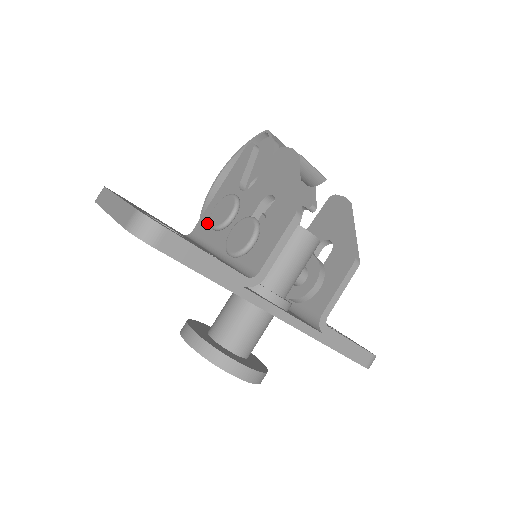
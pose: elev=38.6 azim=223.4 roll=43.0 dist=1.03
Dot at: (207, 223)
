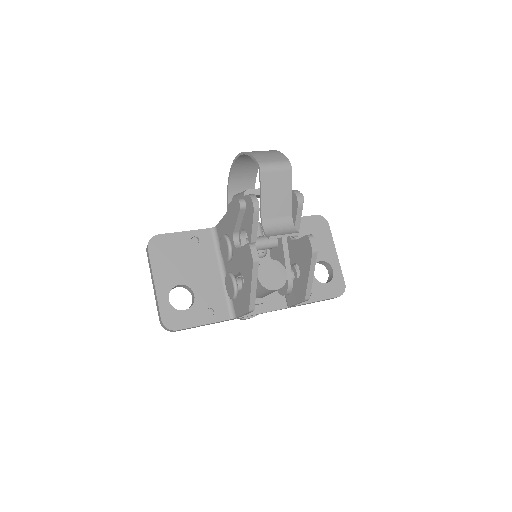
Dot at: (221, 235)
